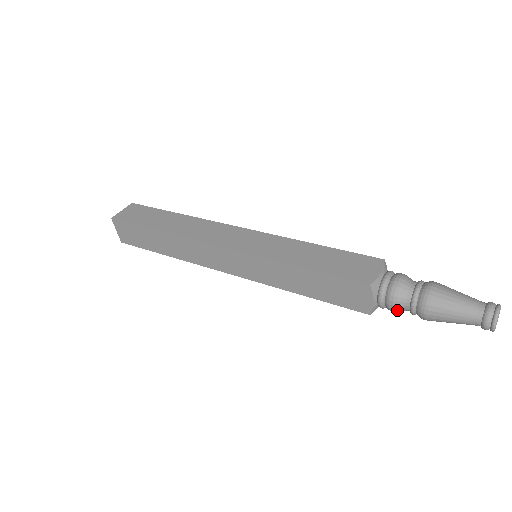
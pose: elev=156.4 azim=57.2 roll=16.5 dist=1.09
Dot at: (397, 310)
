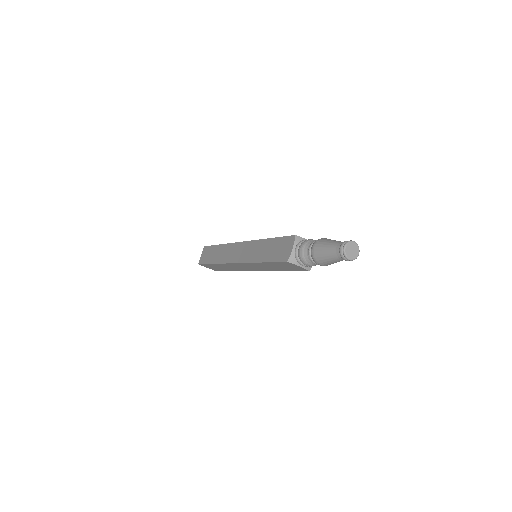
Dot at: (302, 254)
